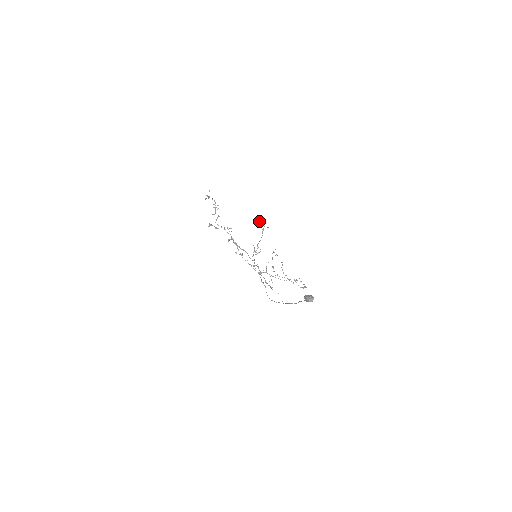
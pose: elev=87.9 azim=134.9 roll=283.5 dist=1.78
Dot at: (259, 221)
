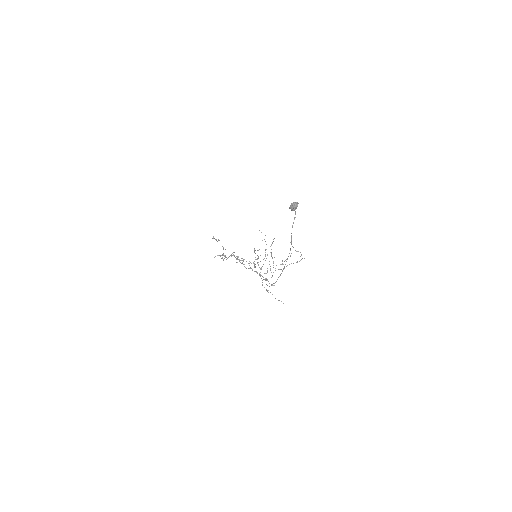
Dot at: occluded
